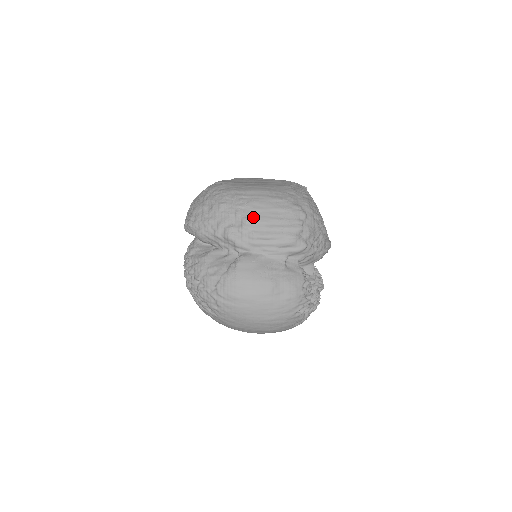
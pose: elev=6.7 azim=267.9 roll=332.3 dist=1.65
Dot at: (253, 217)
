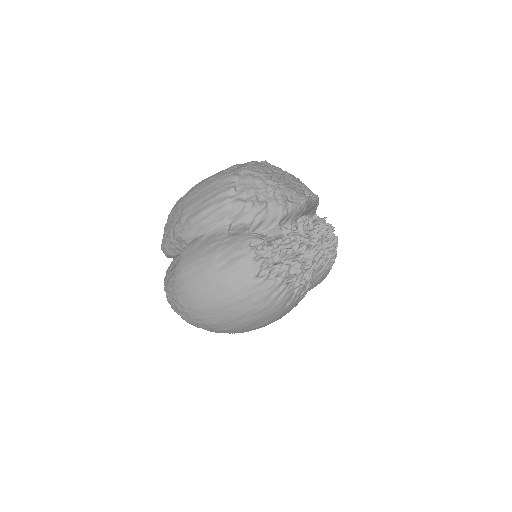
Dot at: (188, 205)
